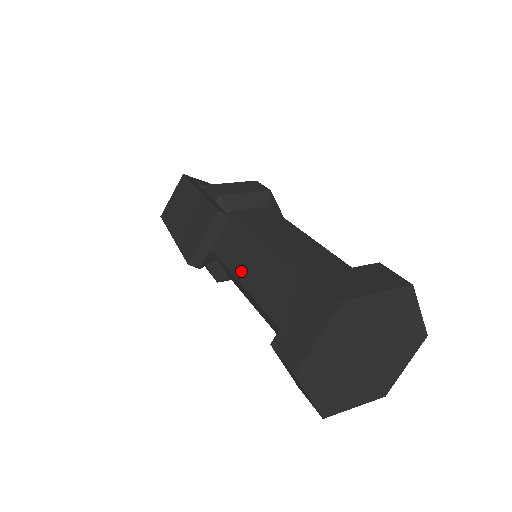
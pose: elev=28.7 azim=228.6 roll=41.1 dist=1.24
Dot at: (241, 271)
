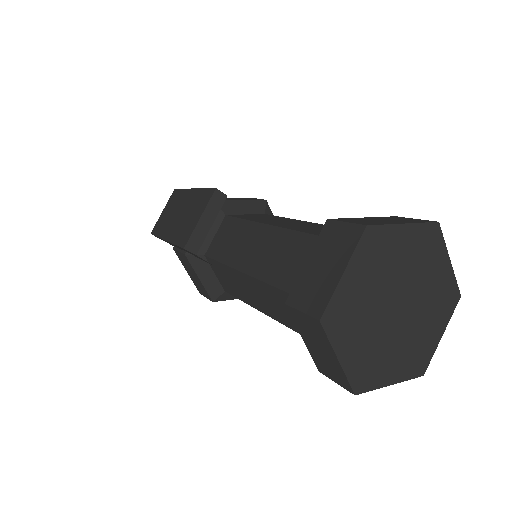
Dot at: (242, 261)
